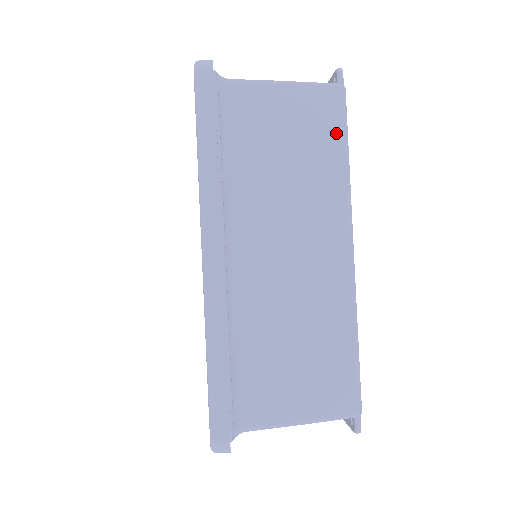
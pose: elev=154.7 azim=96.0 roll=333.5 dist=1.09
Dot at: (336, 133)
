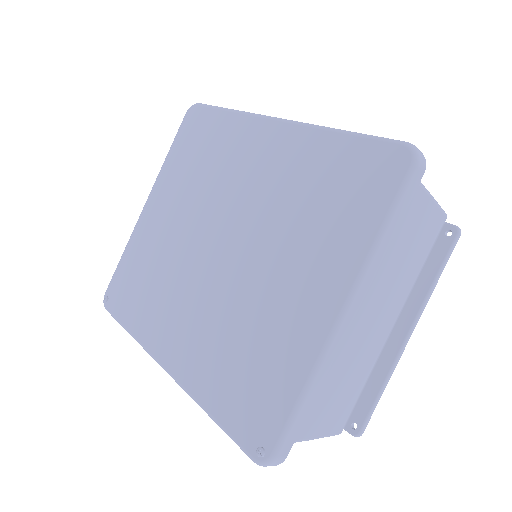
Dot at: occluded
